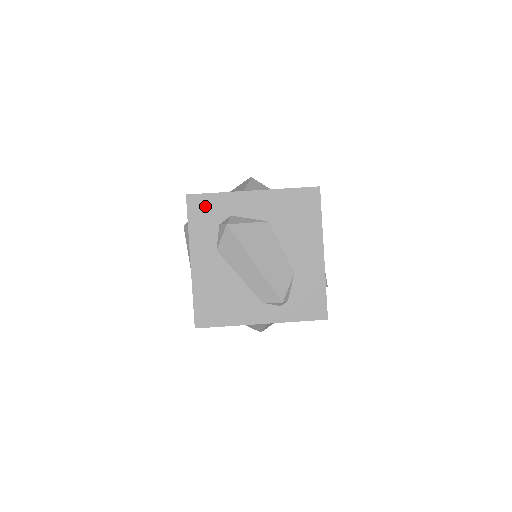
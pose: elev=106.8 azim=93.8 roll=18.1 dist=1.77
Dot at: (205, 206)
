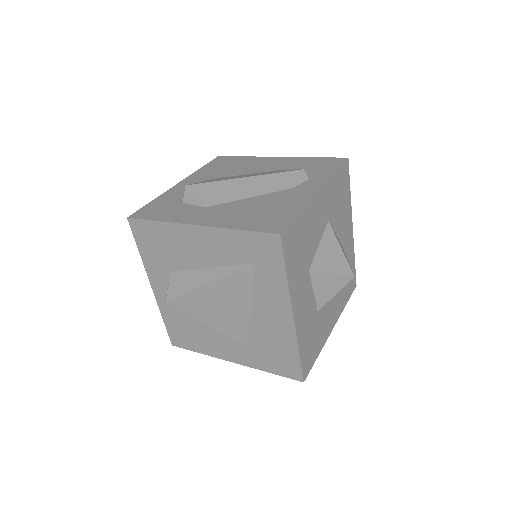
Dot at: (154, 208)
